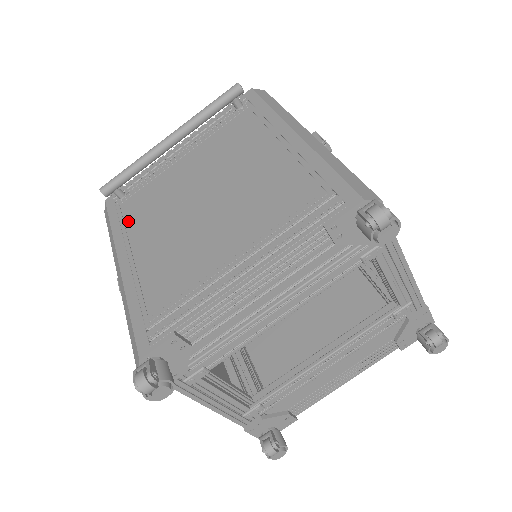
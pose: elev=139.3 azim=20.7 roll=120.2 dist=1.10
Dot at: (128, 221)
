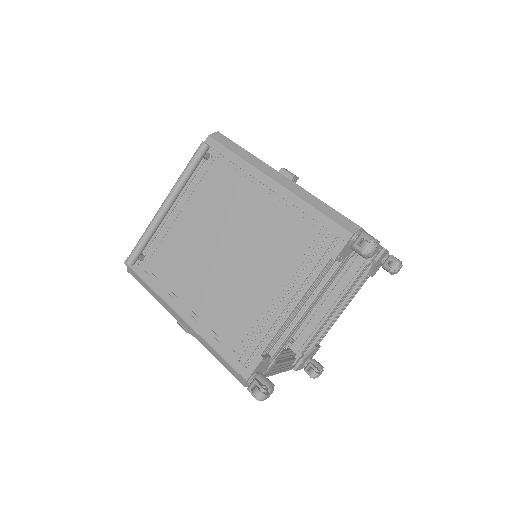
Dot at: (164, 280)
